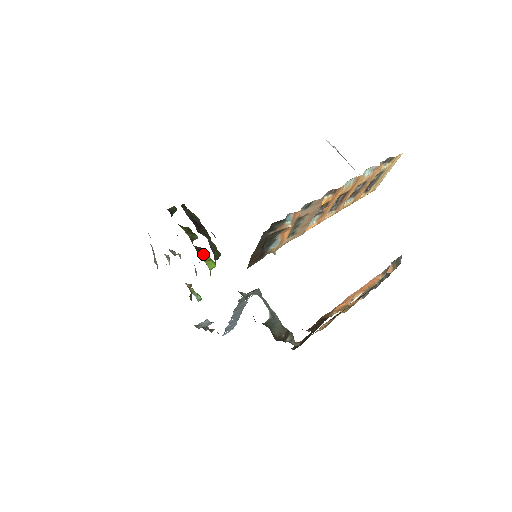
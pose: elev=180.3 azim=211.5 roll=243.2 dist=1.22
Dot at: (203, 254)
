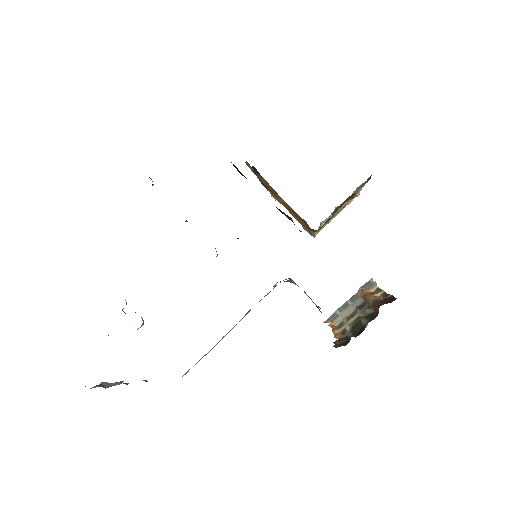
Dot at: occluded
